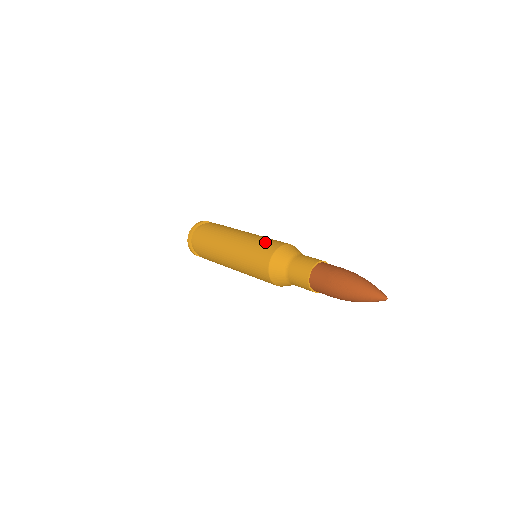
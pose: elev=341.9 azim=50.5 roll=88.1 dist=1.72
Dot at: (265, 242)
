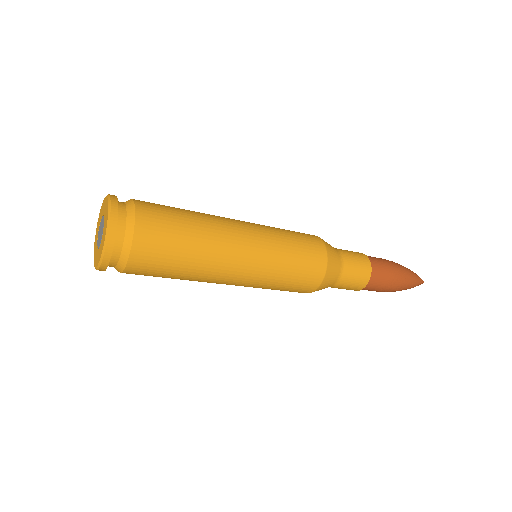
Dot at: (302, 256)
